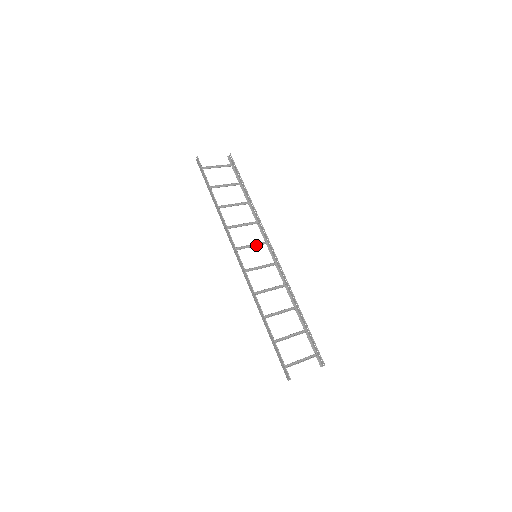
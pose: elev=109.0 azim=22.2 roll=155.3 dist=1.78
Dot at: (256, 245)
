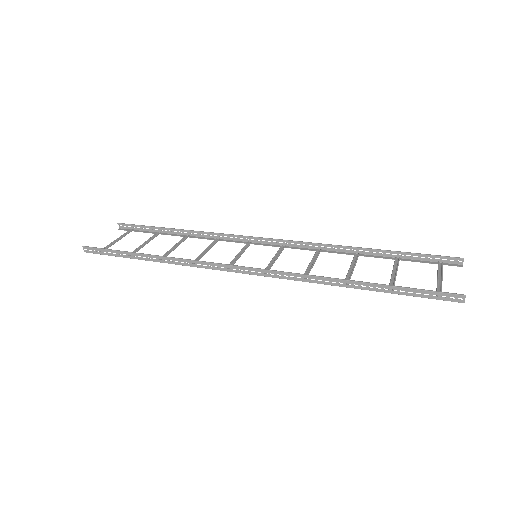
Dot at: (243, 251)
